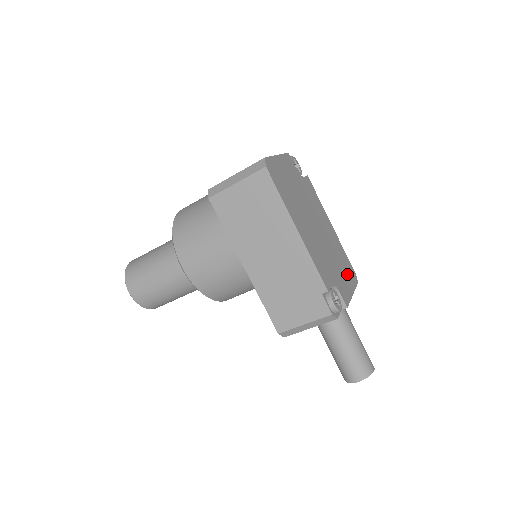
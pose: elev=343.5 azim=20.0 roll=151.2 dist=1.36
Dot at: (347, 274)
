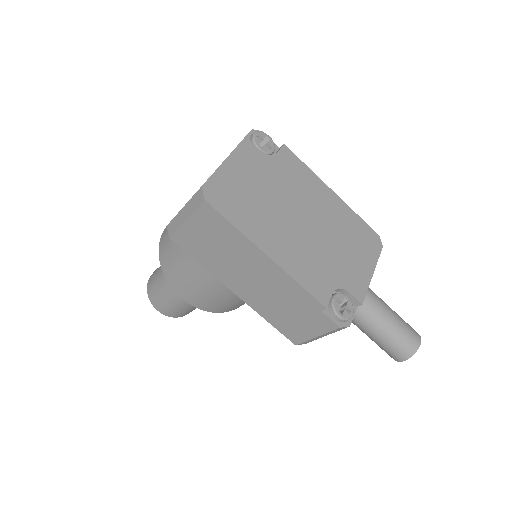
Dot at: (362, 249)
